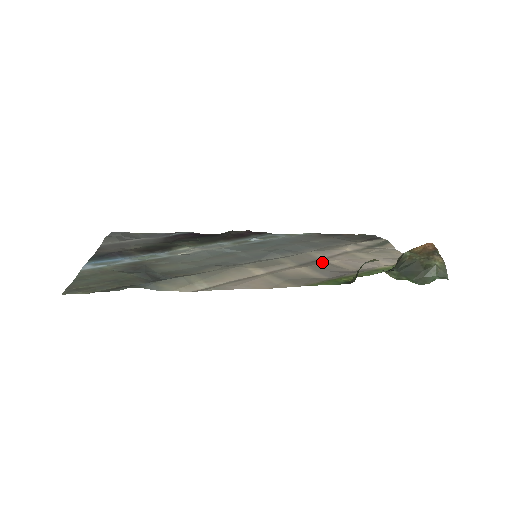
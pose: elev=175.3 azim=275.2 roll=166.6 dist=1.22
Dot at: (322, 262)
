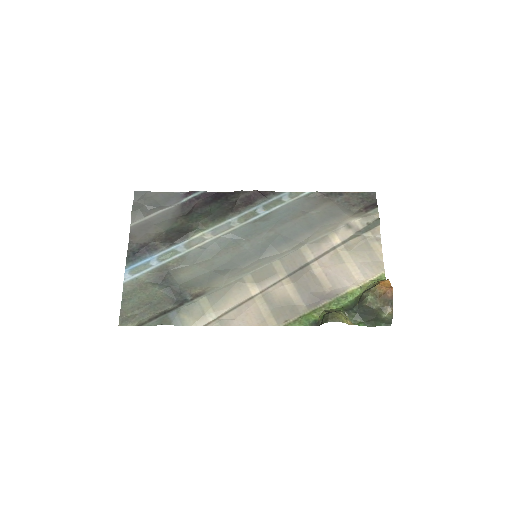
Dot at: (307, 273)
